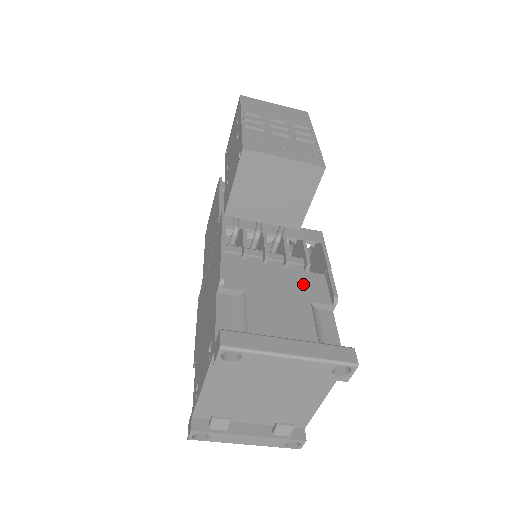
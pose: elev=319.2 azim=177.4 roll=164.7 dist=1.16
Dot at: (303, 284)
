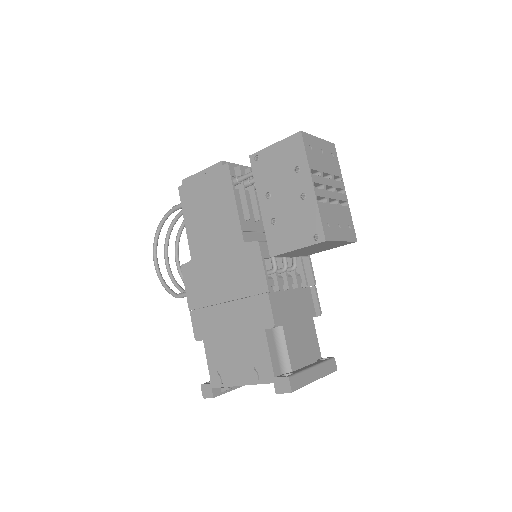
Dot at: (303, 303)
